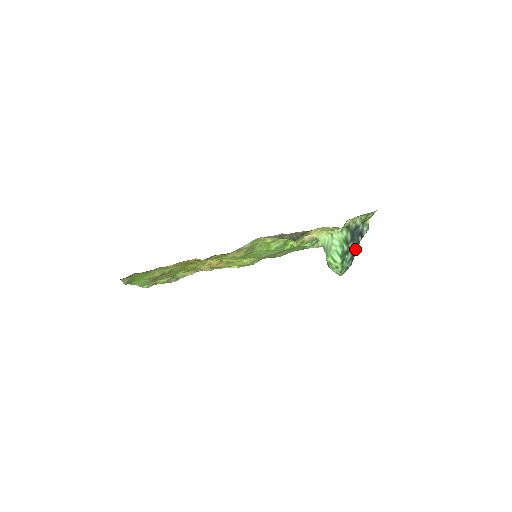
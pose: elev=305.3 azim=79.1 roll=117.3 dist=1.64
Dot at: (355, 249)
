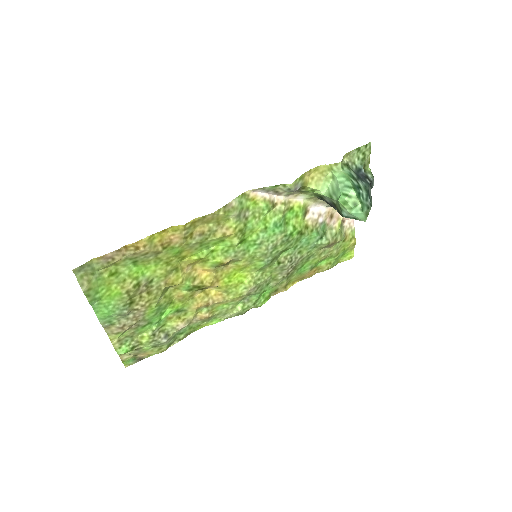
Dot at: (367, 188)
